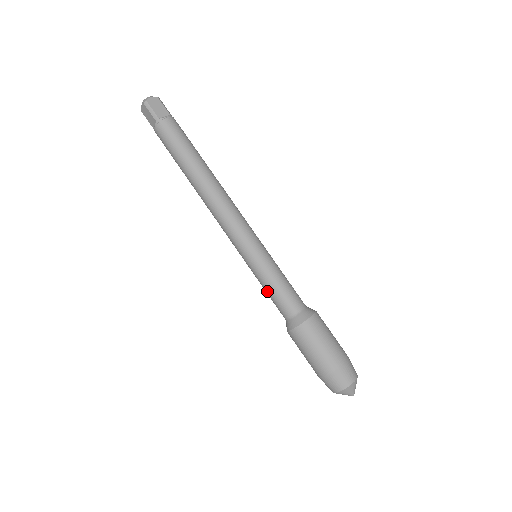
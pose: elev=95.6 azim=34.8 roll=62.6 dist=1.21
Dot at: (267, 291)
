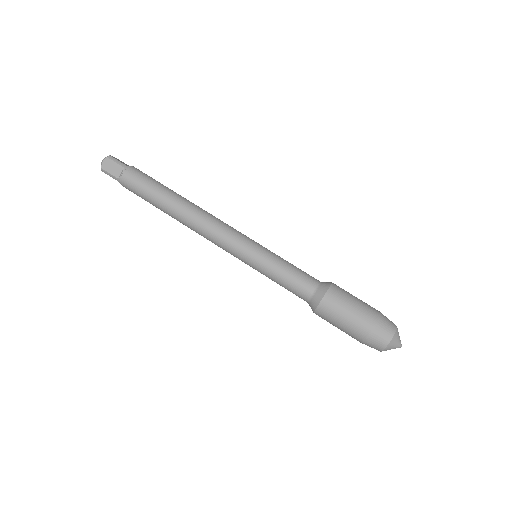
Dot at: (283, 275)
